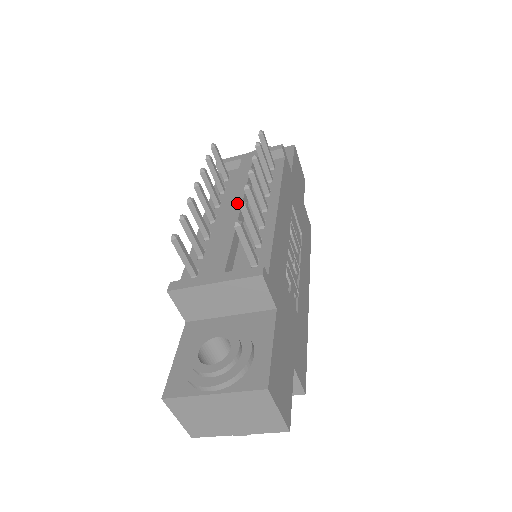
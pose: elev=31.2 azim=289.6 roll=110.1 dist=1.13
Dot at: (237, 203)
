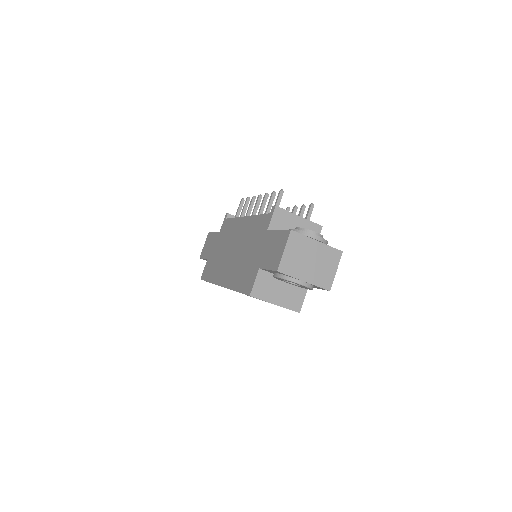
Dot at: occluded
